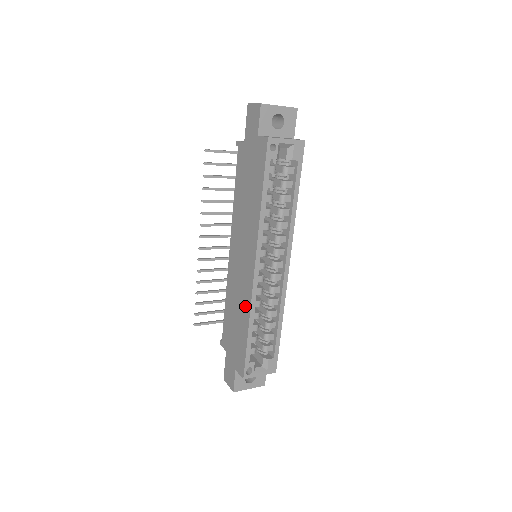
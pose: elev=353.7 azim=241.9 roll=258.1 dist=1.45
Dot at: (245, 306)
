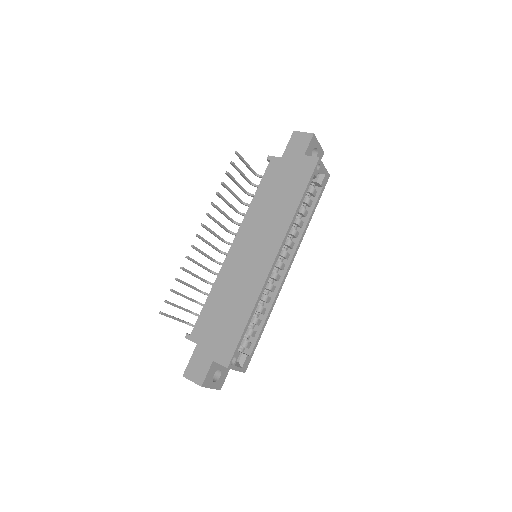
Dot at: (250, 293)
